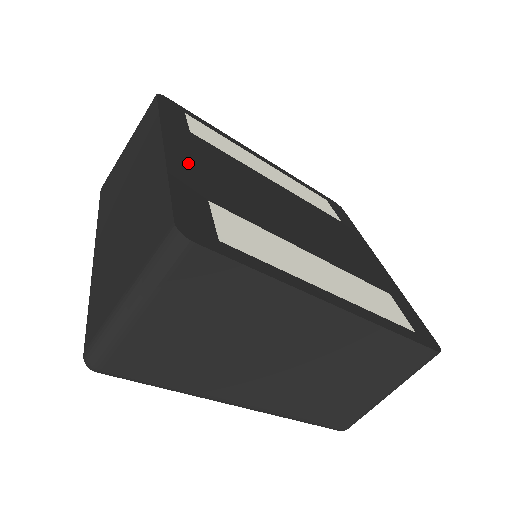
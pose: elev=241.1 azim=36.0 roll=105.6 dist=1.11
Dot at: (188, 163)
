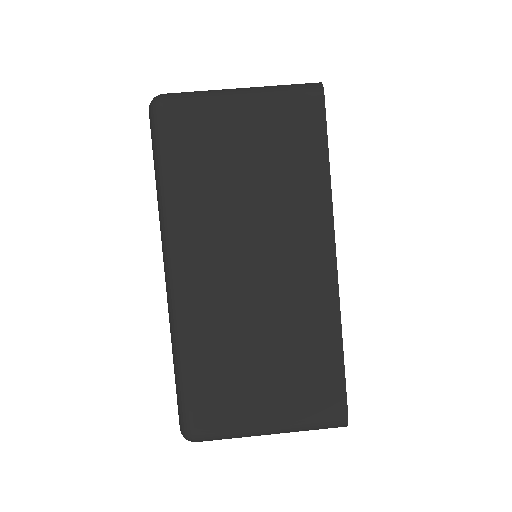
Dot at: occluded
